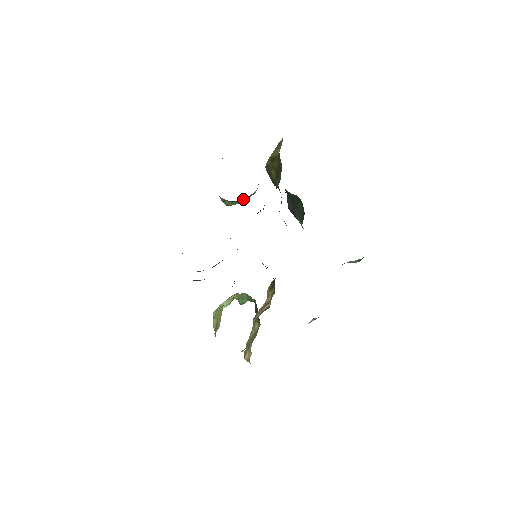
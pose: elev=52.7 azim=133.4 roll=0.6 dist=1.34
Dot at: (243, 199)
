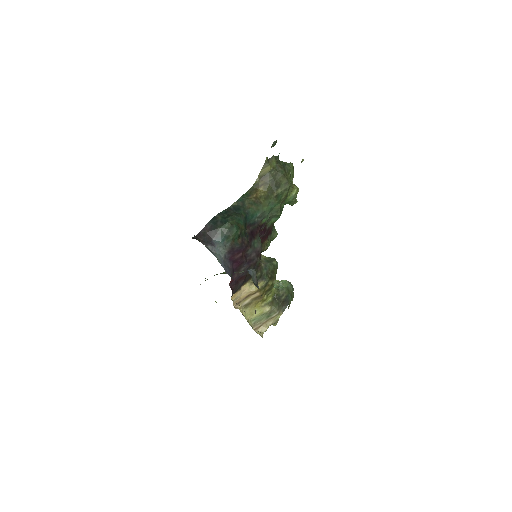
Dot at: (290, 201)
